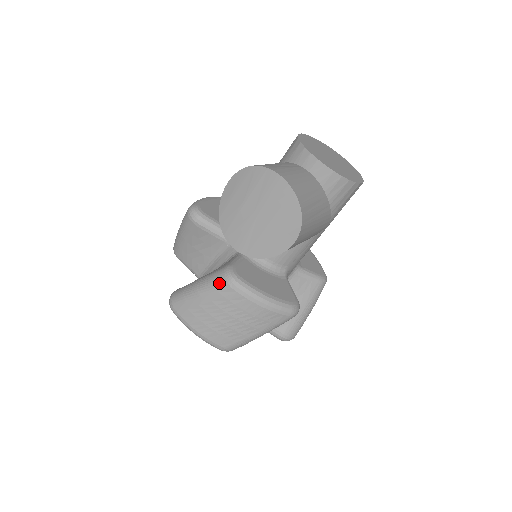
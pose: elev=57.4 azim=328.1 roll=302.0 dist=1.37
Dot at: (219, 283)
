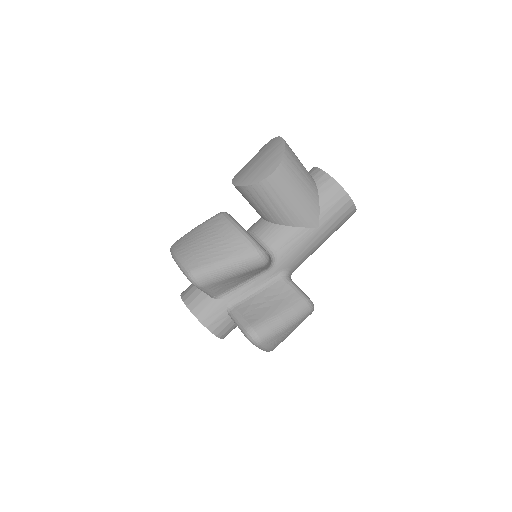
Dot at: (213, 216)
